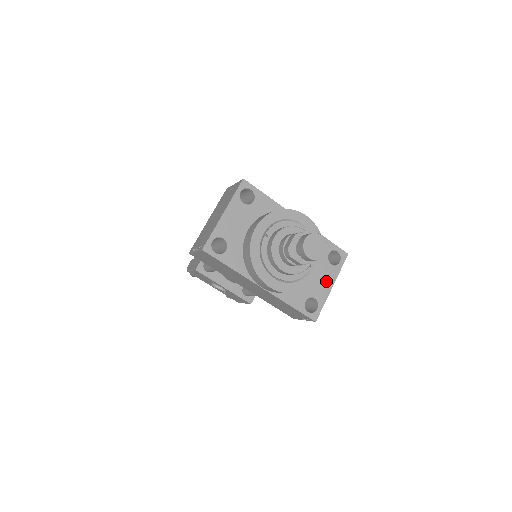
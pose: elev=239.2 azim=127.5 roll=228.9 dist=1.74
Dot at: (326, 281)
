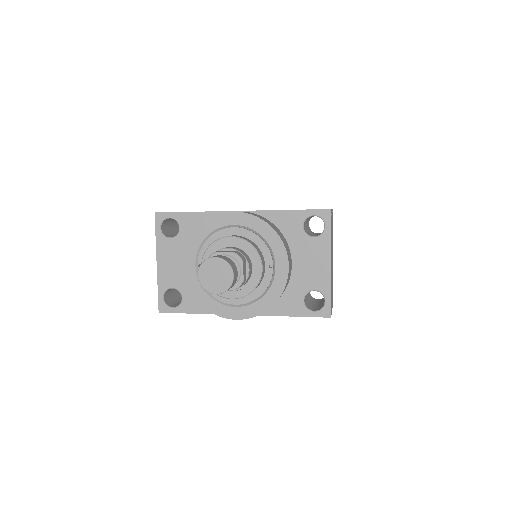
Dot at: (318, 262)
